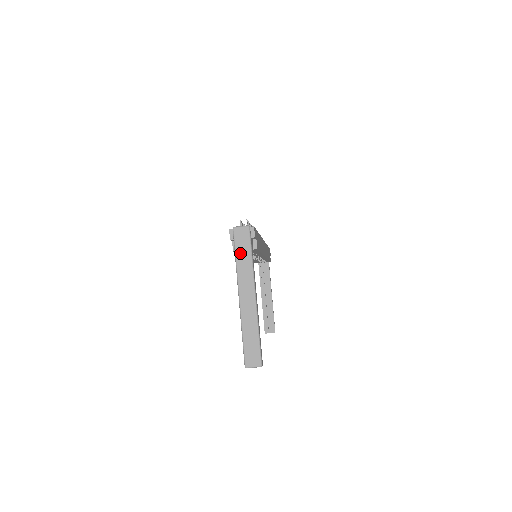
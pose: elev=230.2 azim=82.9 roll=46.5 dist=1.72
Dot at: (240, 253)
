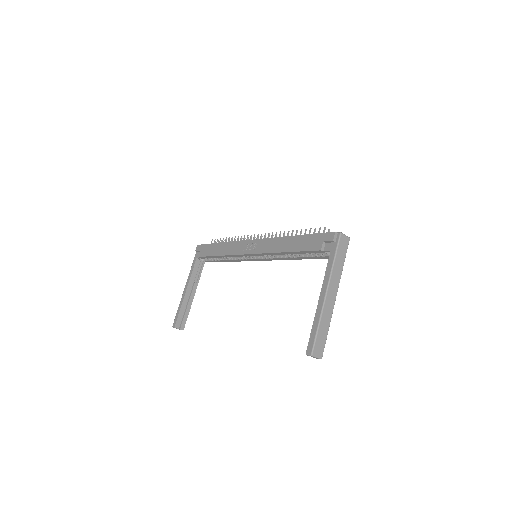
Dot at: (339, 256)
